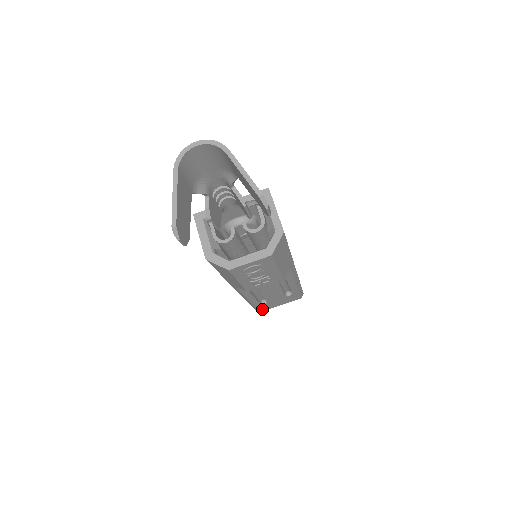
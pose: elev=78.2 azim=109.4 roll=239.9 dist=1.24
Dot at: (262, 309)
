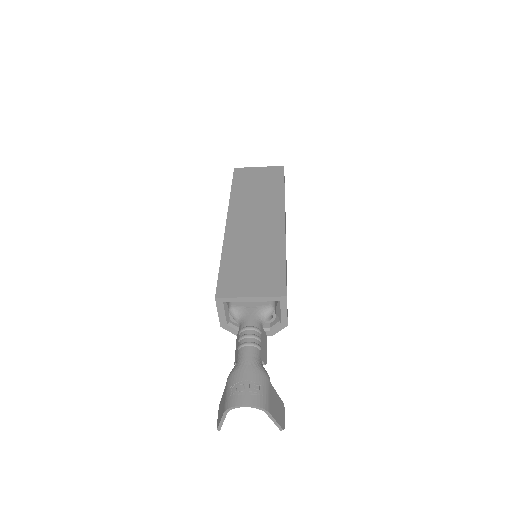
Dot at: occluded
